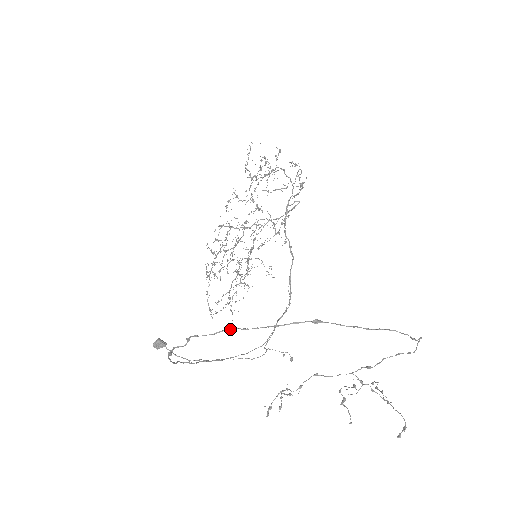
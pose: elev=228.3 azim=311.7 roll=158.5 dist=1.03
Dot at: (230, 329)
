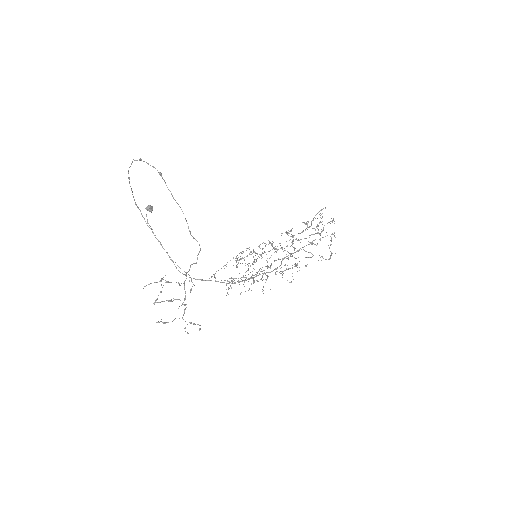
Dot at: (140, 159)
